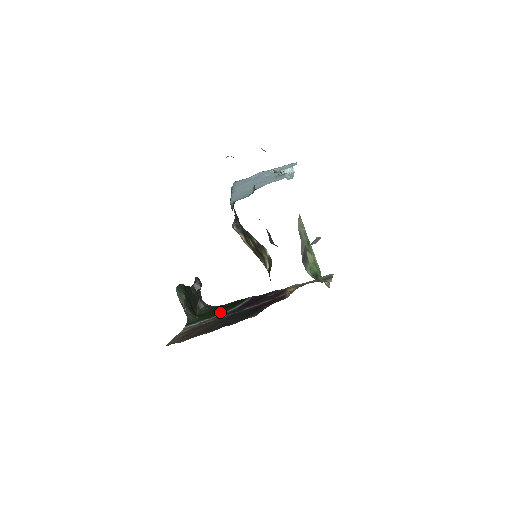
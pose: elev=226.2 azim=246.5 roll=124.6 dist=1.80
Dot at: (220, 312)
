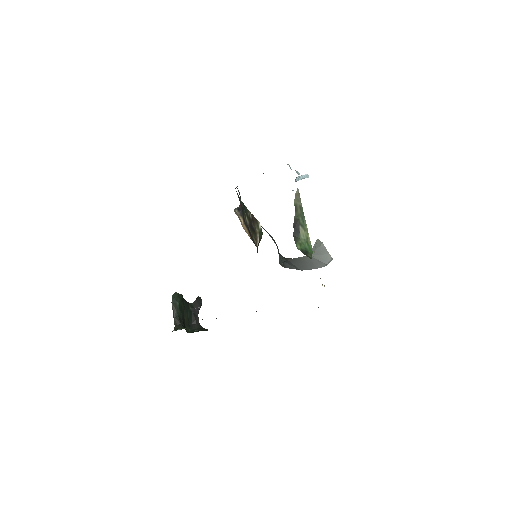
Dot at: occluded
